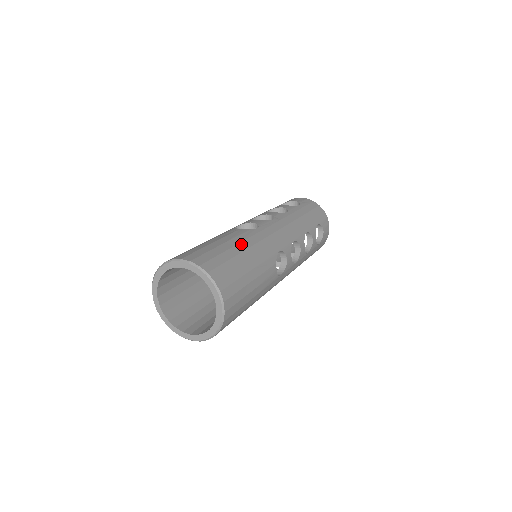
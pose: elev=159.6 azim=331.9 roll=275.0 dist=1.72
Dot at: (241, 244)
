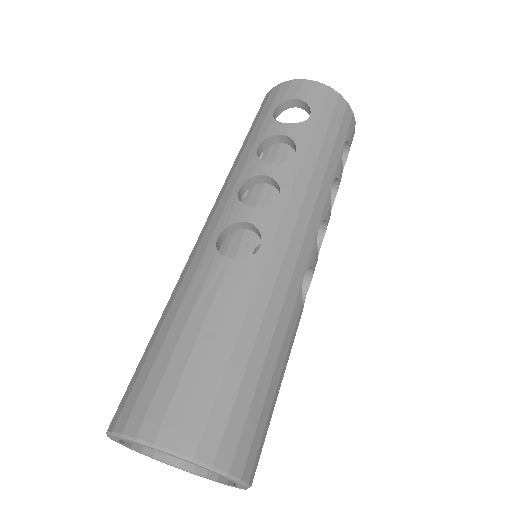
Dot at: (246, 324)
